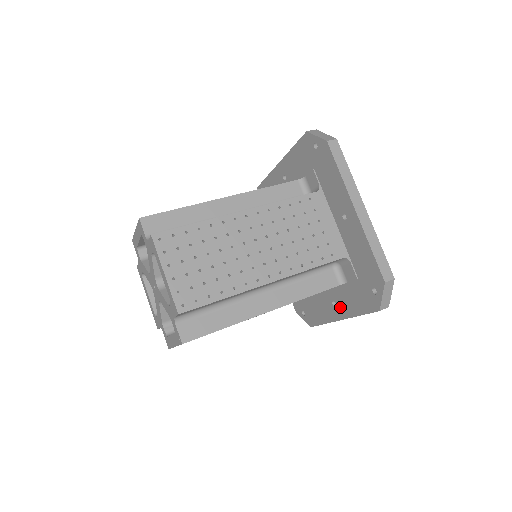
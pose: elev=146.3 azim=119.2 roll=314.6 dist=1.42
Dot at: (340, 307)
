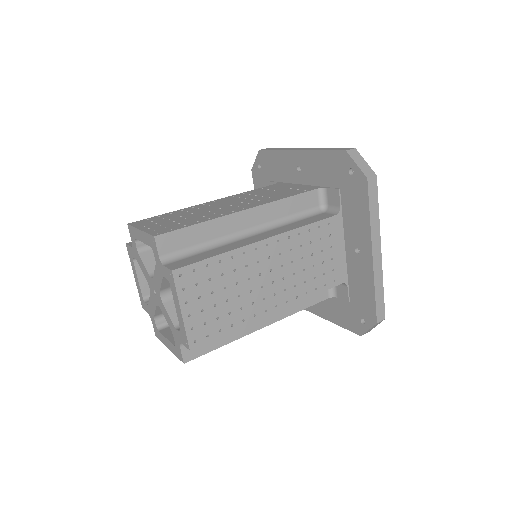
Dot at: (320, 307)
